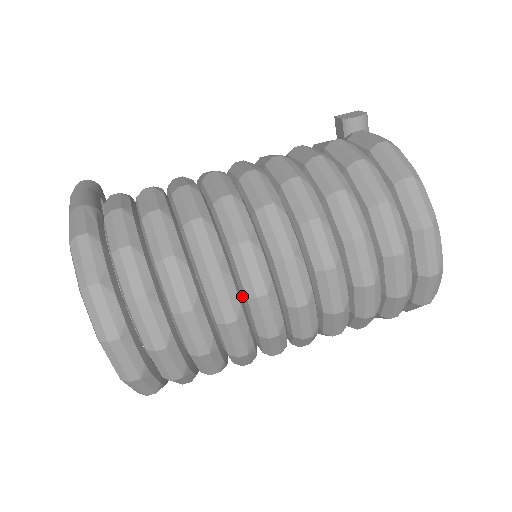
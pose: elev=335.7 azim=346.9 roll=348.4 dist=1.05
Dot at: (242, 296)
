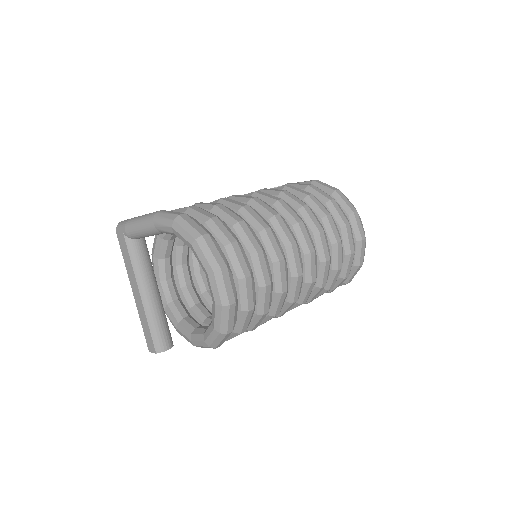
Dot at: occluded
